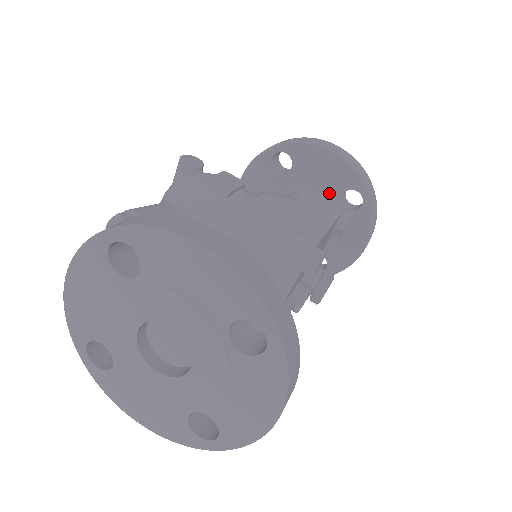
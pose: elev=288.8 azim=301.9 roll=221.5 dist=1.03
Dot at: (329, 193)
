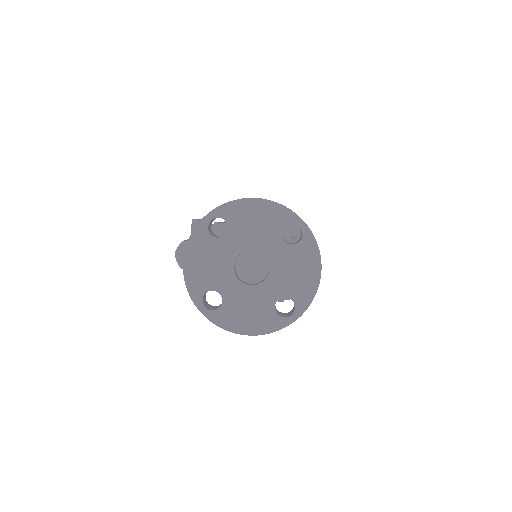
Dot at: occluded
